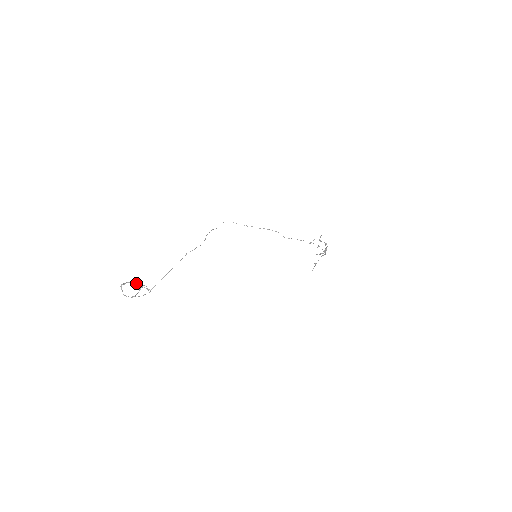
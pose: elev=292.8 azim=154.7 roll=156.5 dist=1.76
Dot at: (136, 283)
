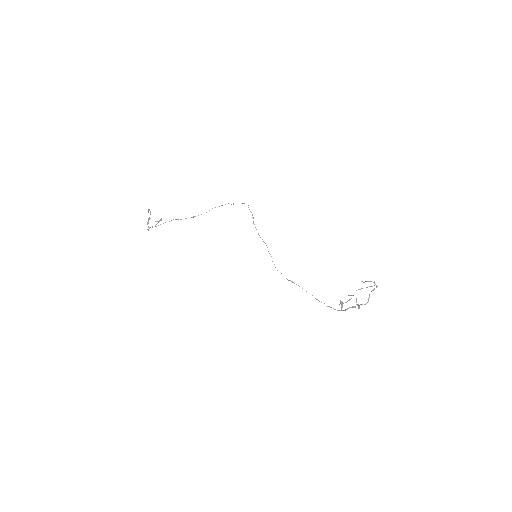
Dot at: occluded
